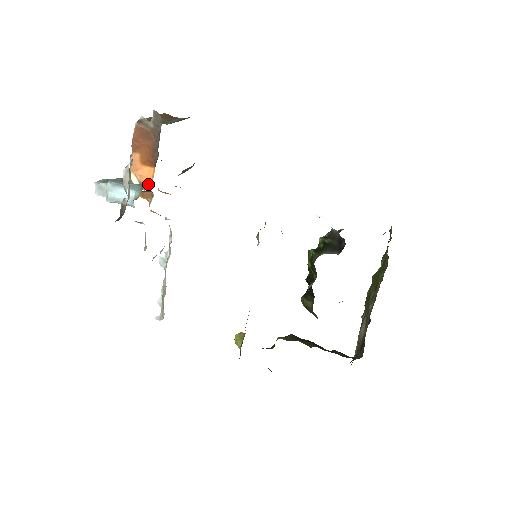
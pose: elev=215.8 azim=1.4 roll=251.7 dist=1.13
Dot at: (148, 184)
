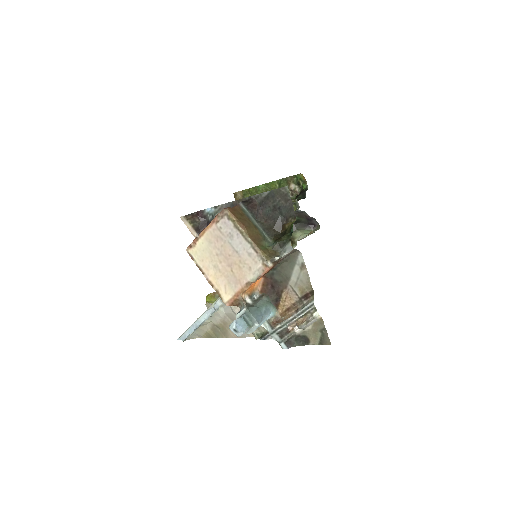
Dot at: (254, 291)
